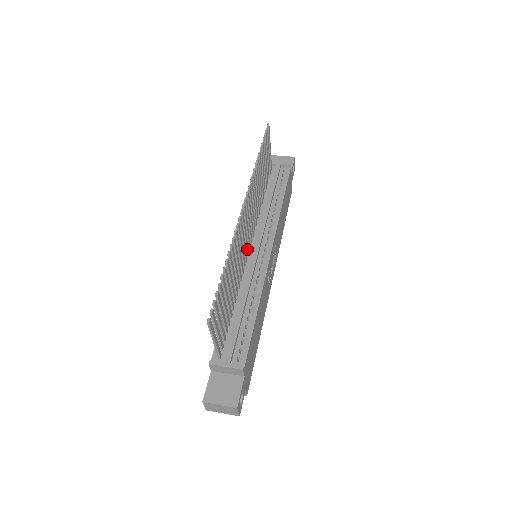
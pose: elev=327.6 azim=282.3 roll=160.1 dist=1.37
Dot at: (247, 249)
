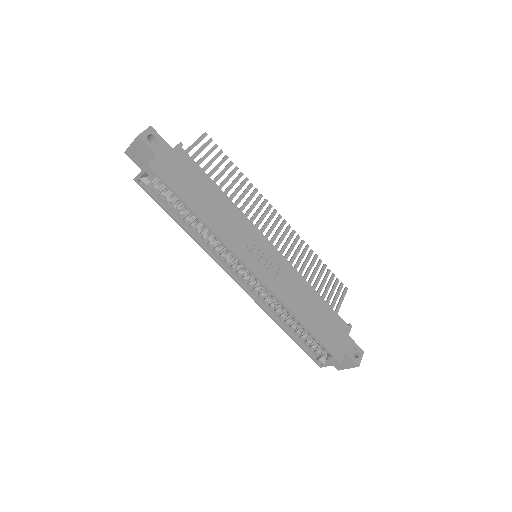
Dot at: occluded
